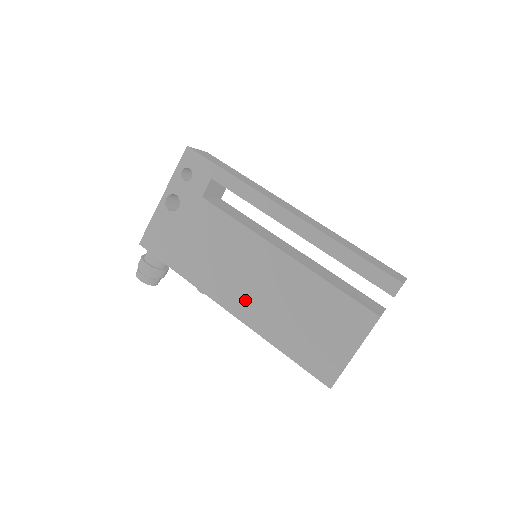
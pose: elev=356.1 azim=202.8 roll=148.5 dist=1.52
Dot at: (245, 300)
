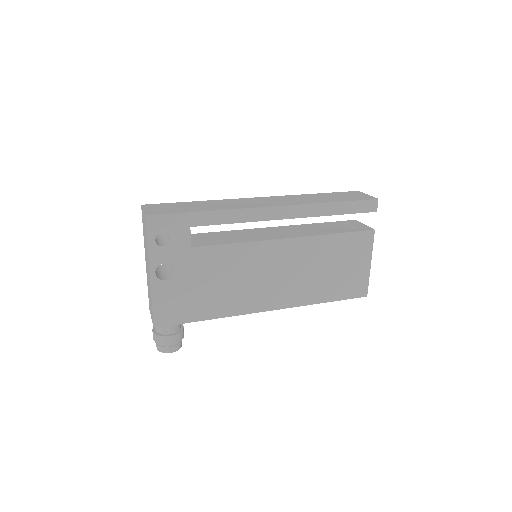
Dot at: (279, 293)
